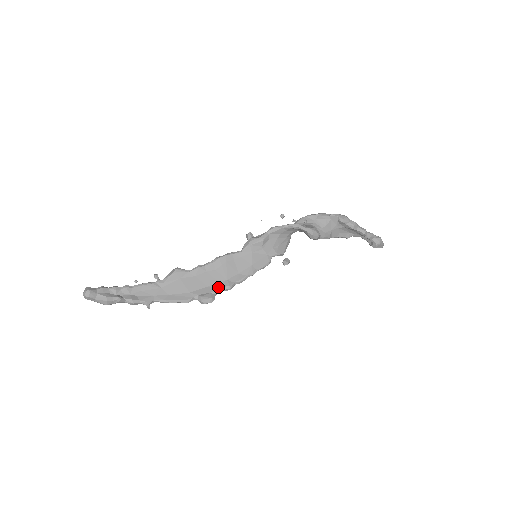
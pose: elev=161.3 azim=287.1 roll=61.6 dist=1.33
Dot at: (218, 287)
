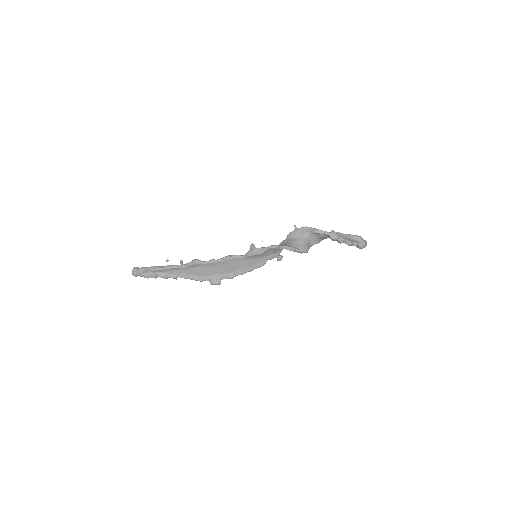
Dot at: (224, 276)
